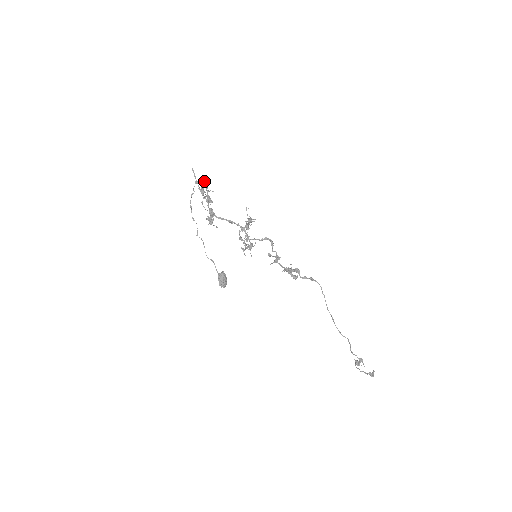
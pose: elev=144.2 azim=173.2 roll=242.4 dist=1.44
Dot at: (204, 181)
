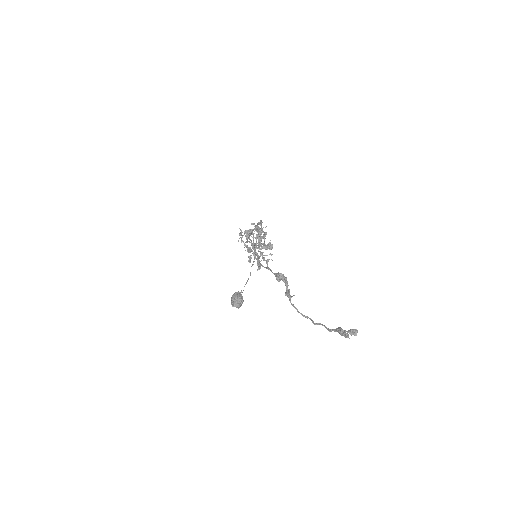
Dot at: occluded
